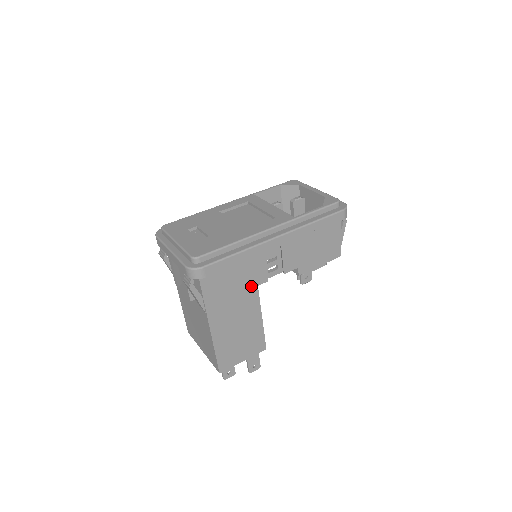
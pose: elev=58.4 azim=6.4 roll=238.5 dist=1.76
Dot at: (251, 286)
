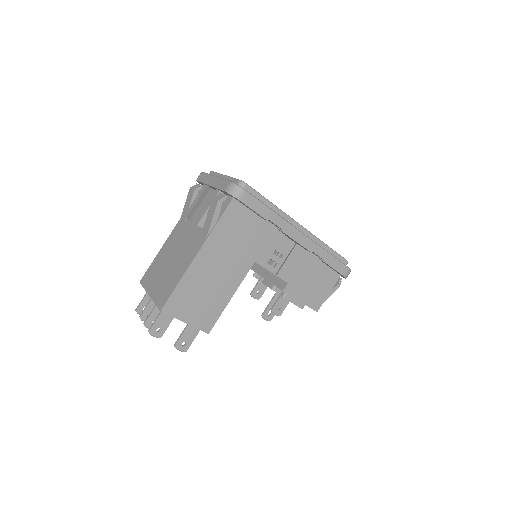
Dot at: (251, 256)
